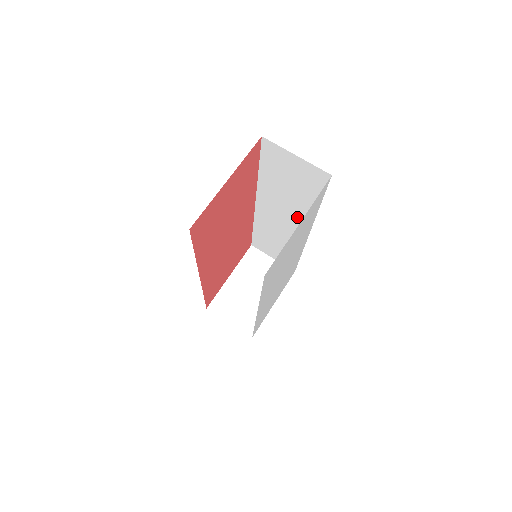
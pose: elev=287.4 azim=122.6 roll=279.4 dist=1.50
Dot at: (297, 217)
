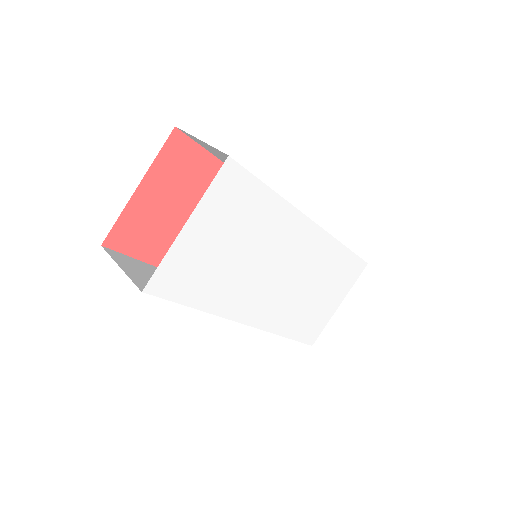
Dot at: occluded
